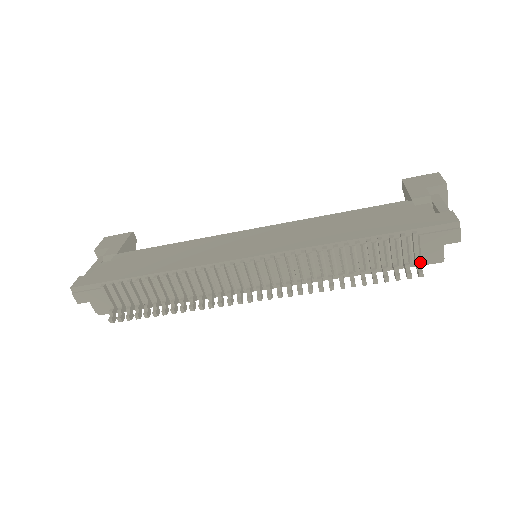
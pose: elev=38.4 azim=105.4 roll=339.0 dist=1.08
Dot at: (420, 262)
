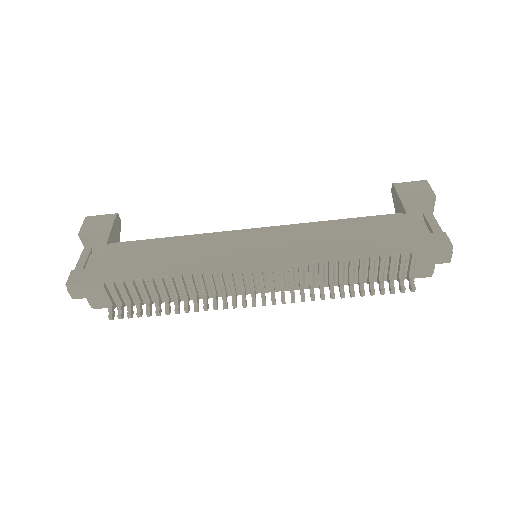
Dot at: (413, 278)
